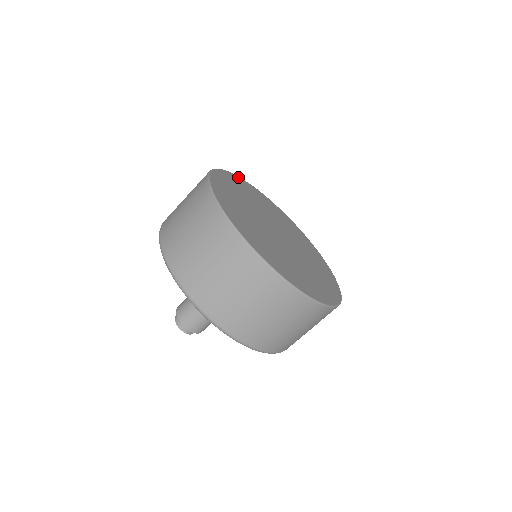
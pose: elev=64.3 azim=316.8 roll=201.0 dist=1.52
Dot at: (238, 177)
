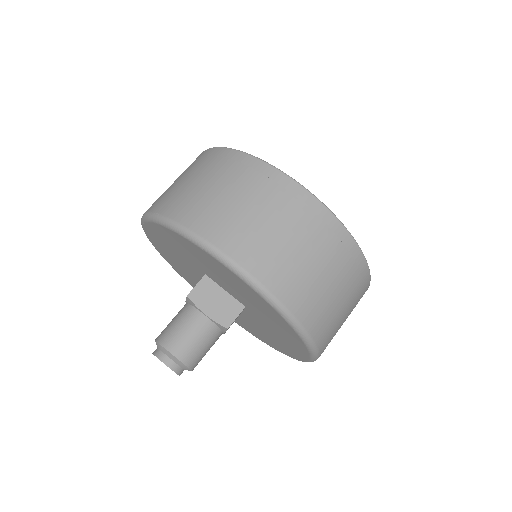
Dot at: occluded
